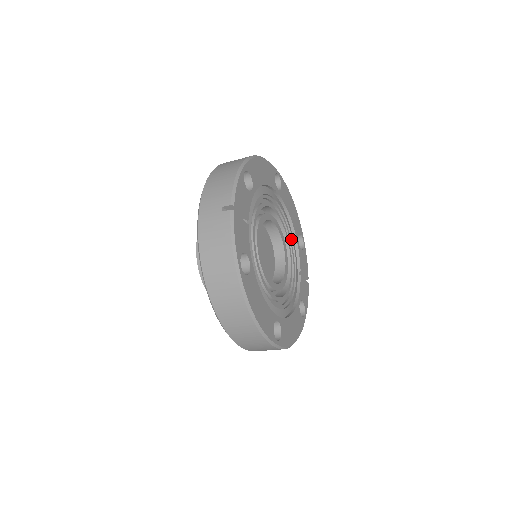
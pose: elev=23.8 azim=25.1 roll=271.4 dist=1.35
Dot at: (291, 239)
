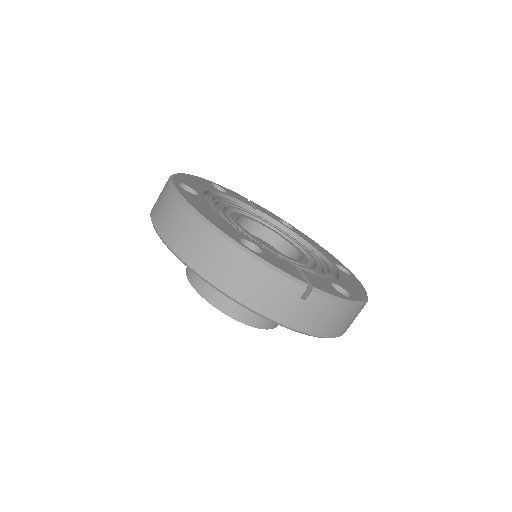
Dot at: (227, 201)
